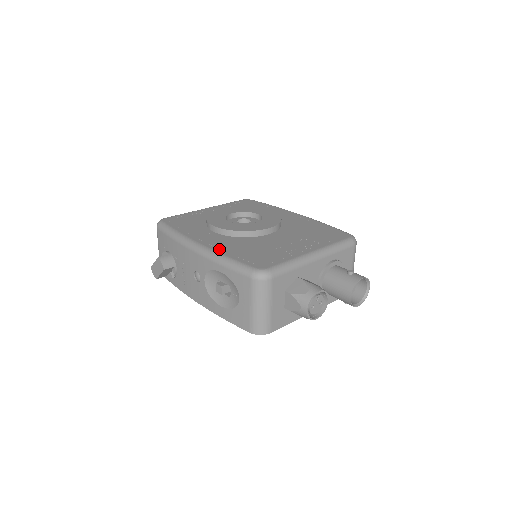
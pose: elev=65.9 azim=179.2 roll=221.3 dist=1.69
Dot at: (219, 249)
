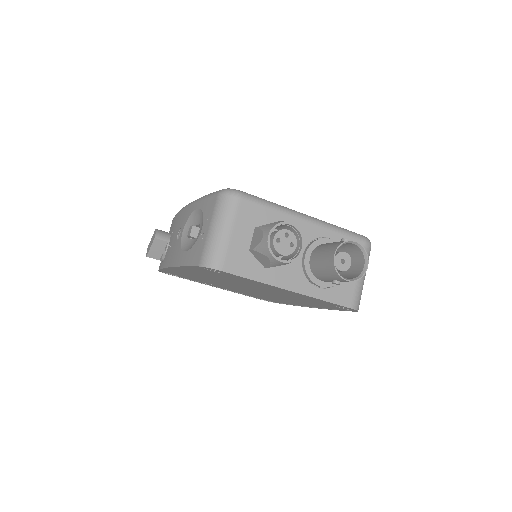
Dot at: occluded
